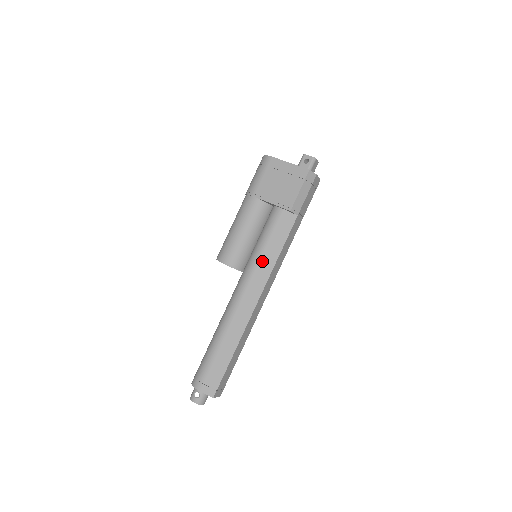
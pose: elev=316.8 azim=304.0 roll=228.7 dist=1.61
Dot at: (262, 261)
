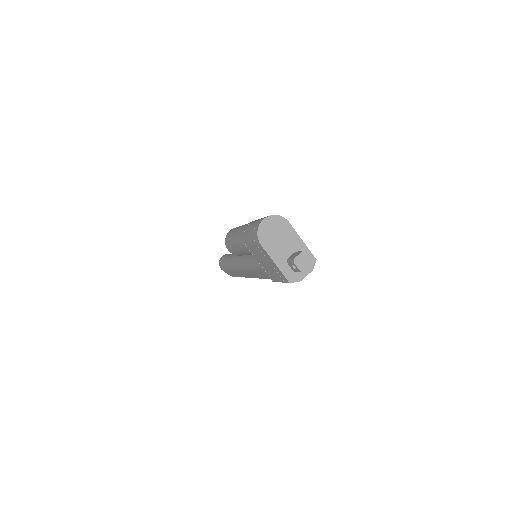
Dot at: (255, 272)
